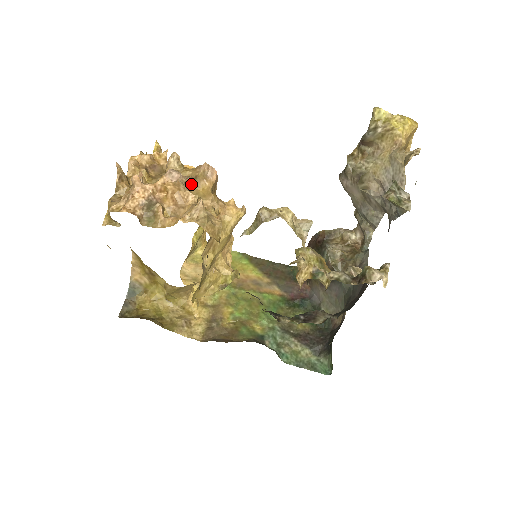
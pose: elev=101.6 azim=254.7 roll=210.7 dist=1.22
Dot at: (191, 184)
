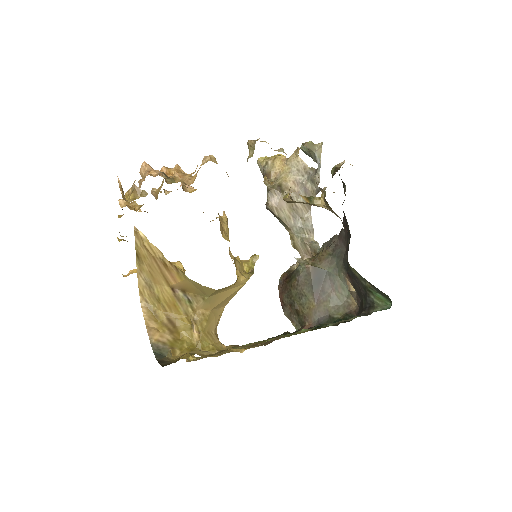
Dot at: occluded
